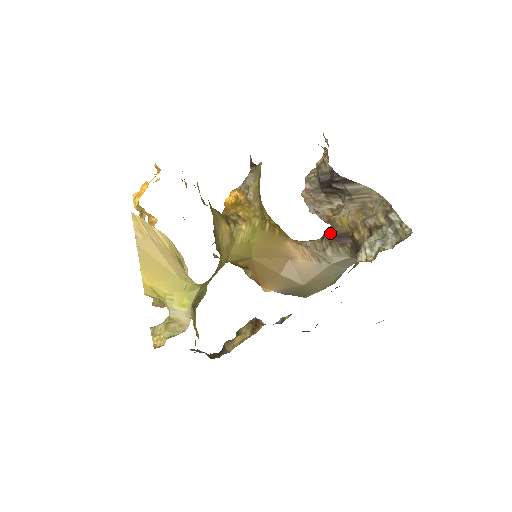
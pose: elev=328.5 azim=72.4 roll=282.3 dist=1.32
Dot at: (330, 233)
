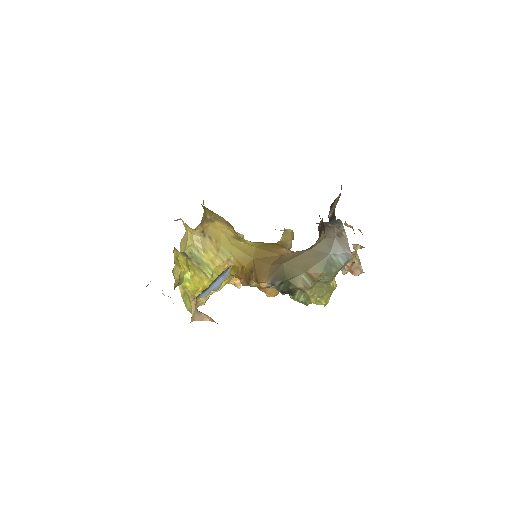
Dot at: occluded
